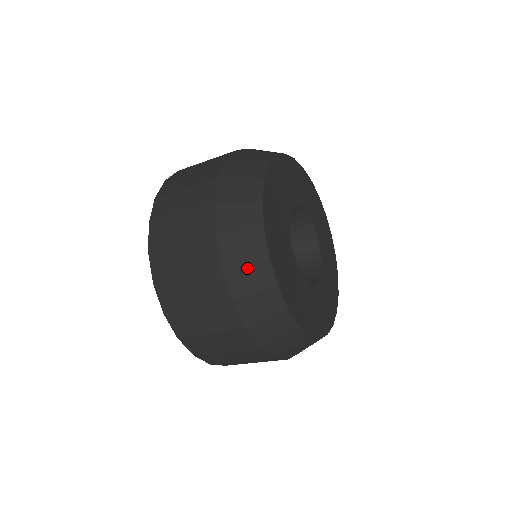
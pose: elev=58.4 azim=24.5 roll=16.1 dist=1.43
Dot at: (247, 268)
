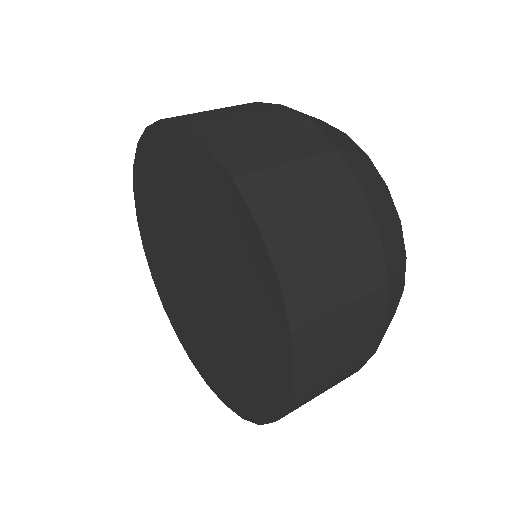
Dot at: (332, 131)
